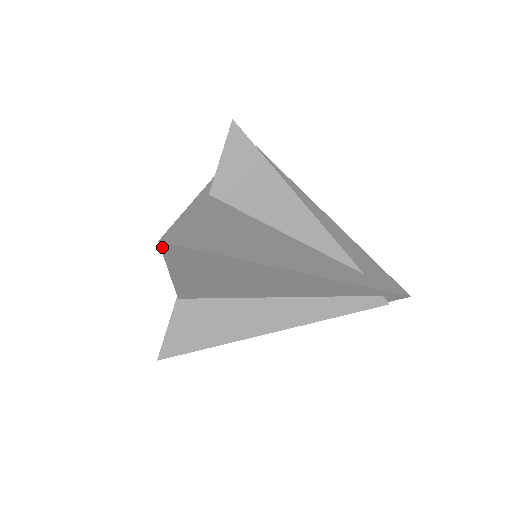
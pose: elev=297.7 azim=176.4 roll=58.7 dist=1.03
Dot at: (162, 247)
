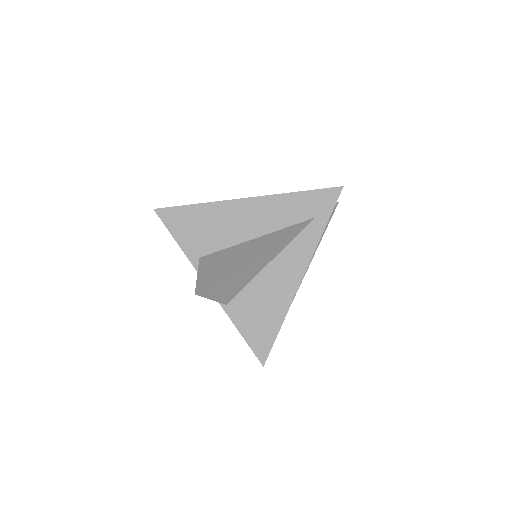
Dot at: (264, 361)
